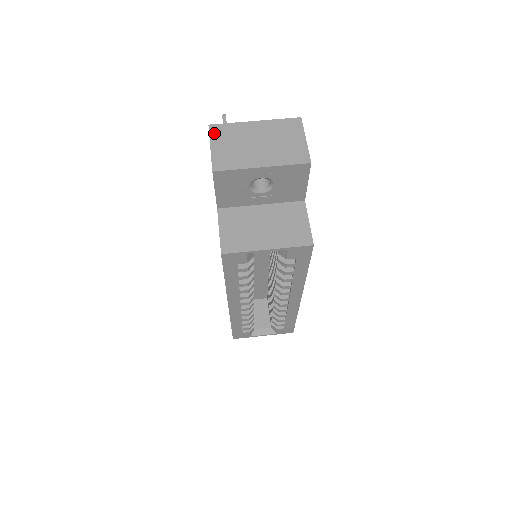
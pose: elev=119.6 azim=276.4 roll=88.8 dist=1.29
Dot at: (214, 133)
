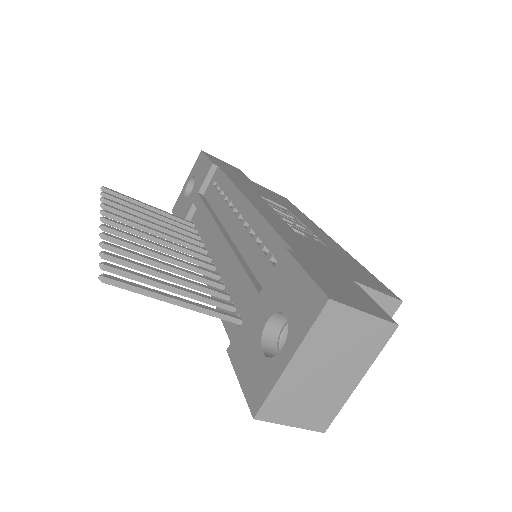
Dot at: (272, 417)
